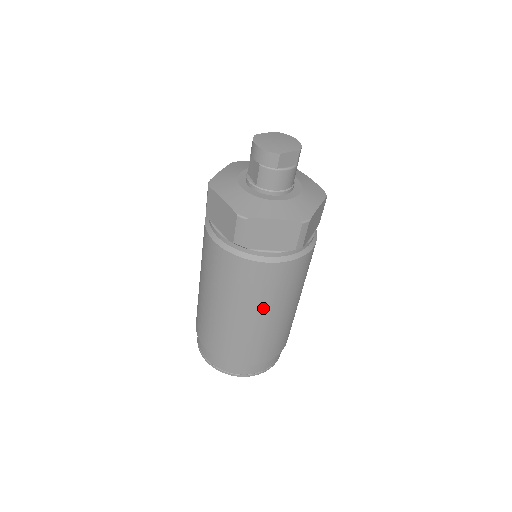
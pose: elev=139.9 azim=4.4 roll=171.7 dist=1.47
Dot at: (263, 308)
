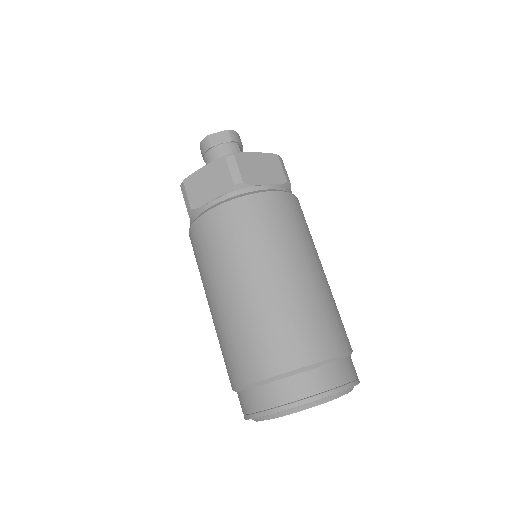
Dot at: (237, 269)
